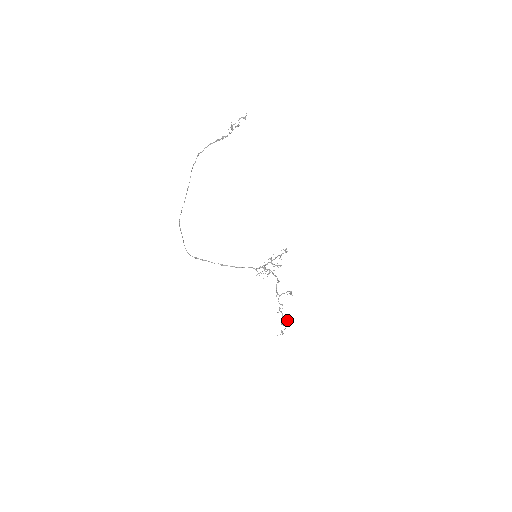
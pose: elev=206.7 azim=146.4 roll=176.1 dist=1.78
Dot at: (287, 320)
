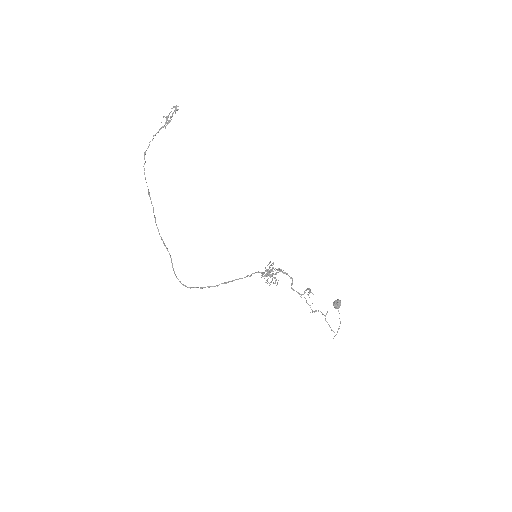
Dot at: (336, 300)
